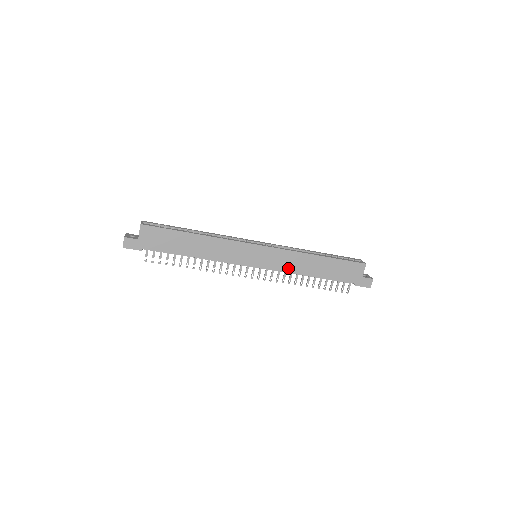
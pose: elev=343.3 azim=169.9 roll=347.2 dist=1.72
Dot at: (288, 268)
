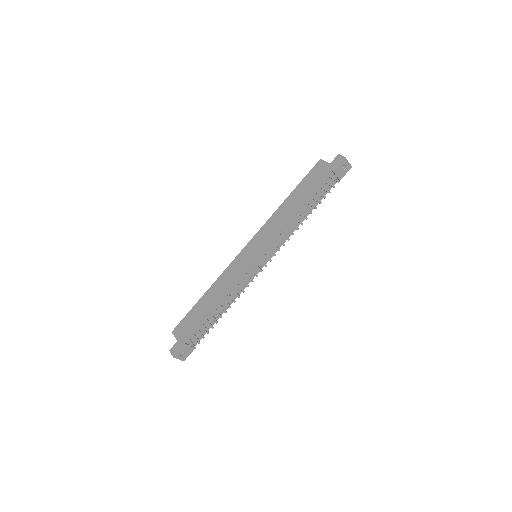
Dot at: (277, 229)
